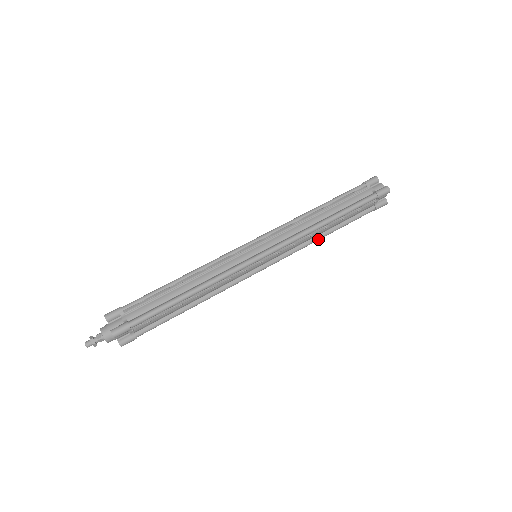
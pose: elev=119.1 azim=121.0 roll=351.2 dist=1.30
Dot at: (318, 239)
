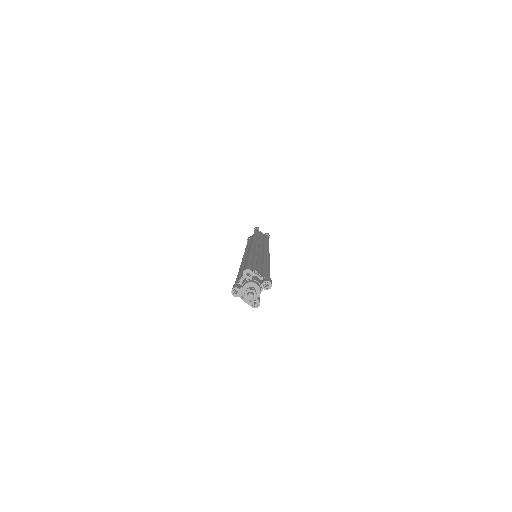
Dot at: occluded
